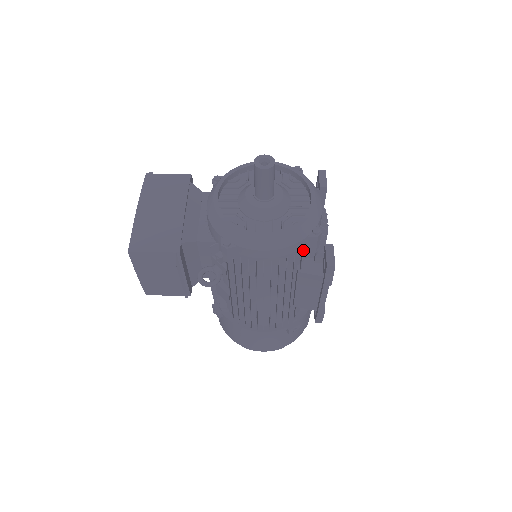
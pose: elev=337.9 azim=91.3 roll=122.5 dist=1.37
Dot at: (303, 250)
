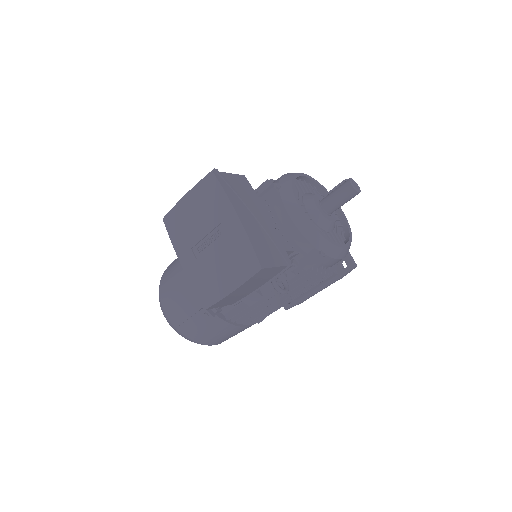
Dot at: occluded
